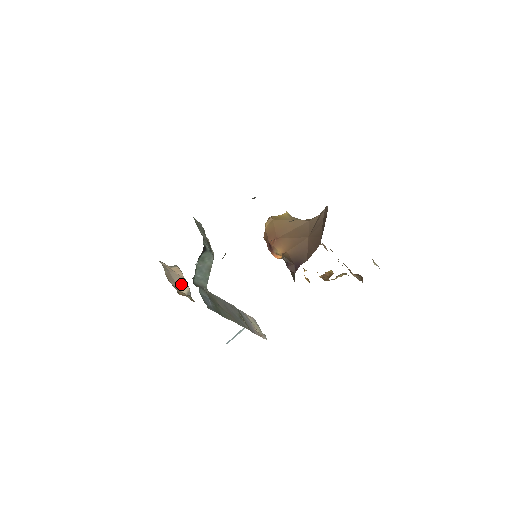
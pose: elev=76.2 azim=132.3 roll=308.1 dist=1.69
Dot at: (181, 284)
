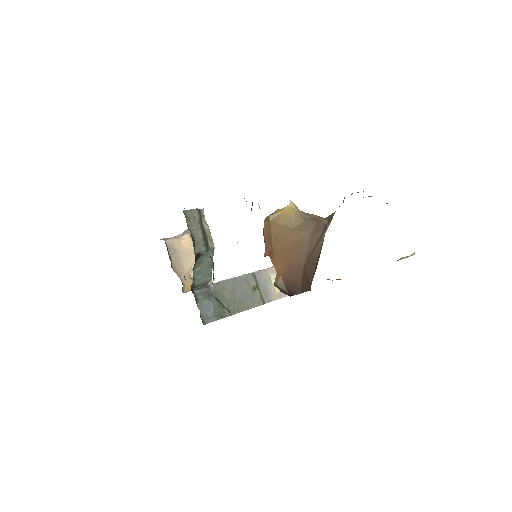
Dot at: (191, 264)
